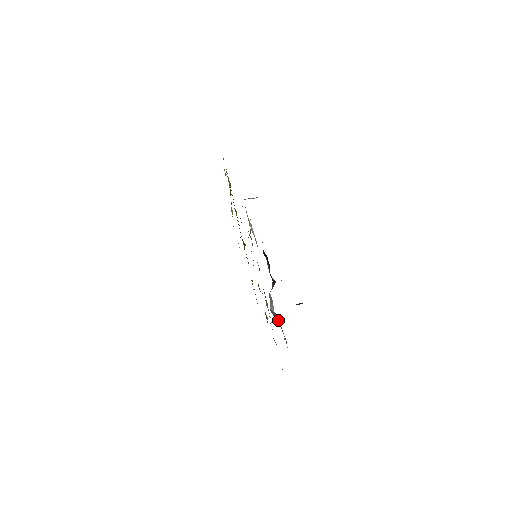
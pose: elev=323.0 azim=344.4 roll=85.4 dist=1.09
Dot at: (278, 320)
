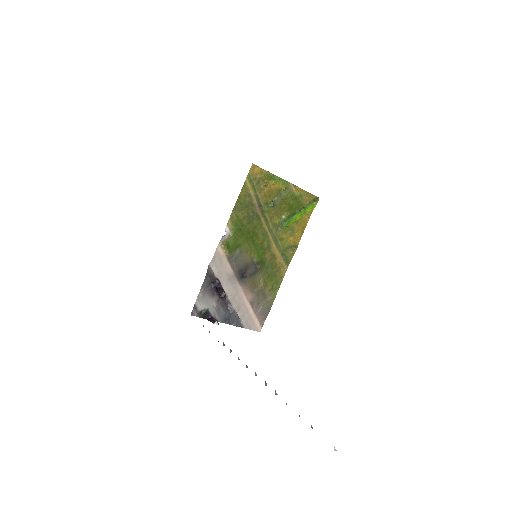
Dot at: (232, 311)
